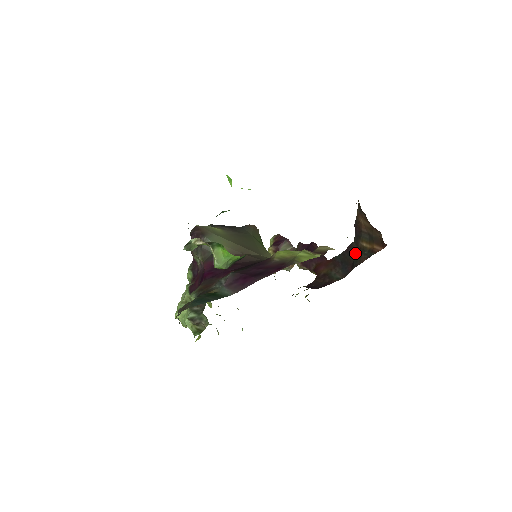
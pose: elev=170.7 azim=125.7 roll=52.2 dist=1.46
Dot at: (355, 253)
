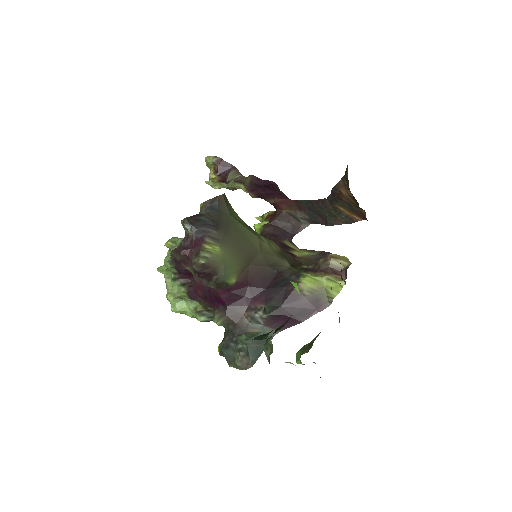
Dot at: (329, 211)
